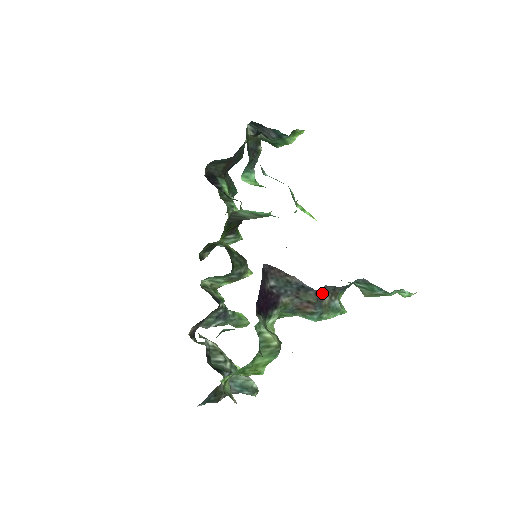
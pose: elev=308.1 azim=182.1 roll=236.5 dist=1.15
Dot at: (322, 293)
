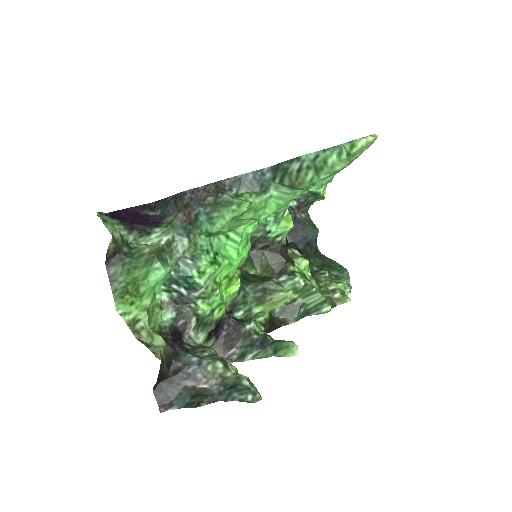
Dot at: (201, 194)
